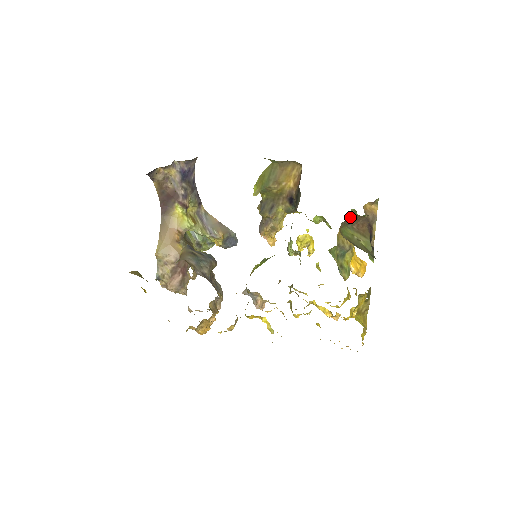
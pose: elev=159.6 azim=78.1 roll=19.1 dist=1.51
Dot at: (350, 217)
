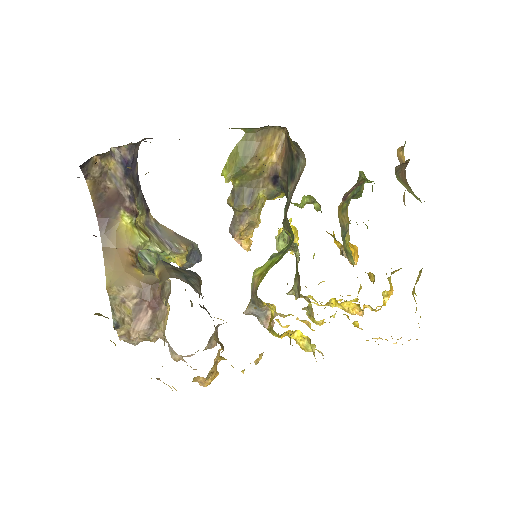
Dot at: (356, 183)
